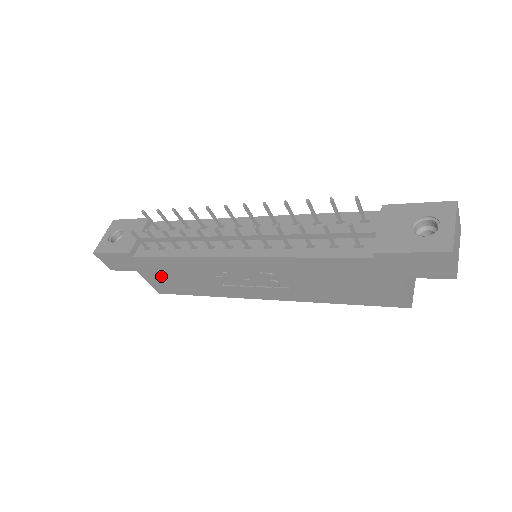
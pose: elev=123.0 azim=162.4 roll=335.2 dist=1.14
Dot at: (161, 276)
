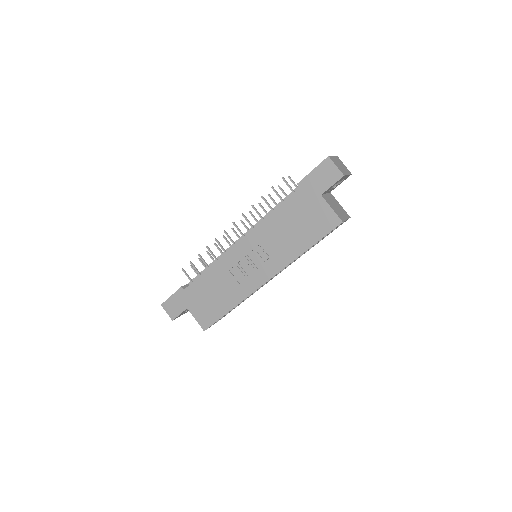
Dot at: (202, 303)
